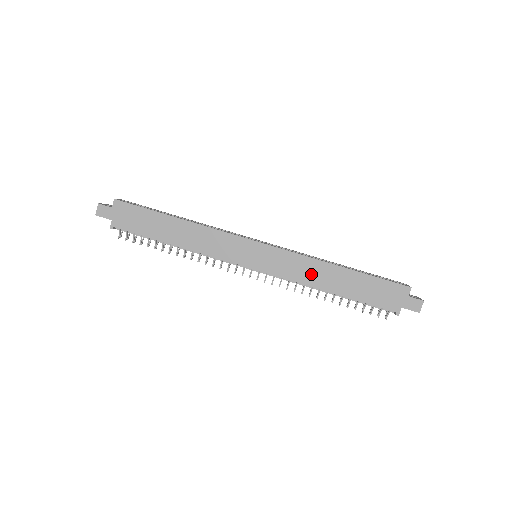
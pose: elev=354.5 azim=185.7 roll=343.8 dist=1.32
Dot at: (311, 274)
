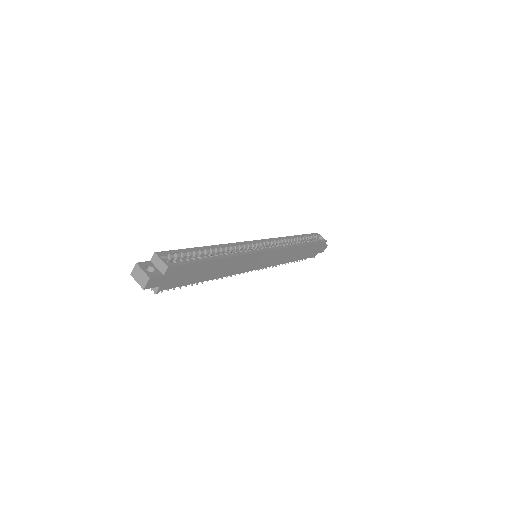
Dot at: (287, 257)
